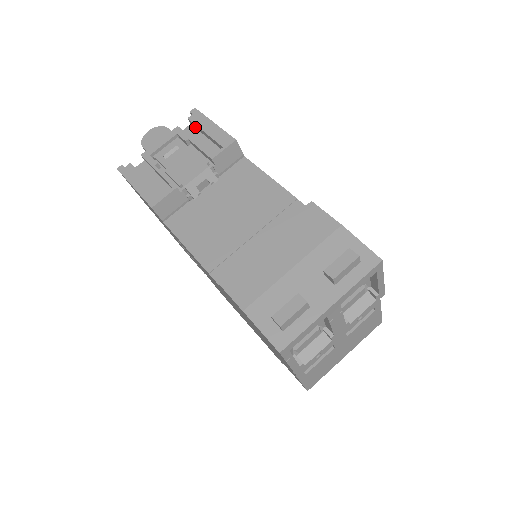
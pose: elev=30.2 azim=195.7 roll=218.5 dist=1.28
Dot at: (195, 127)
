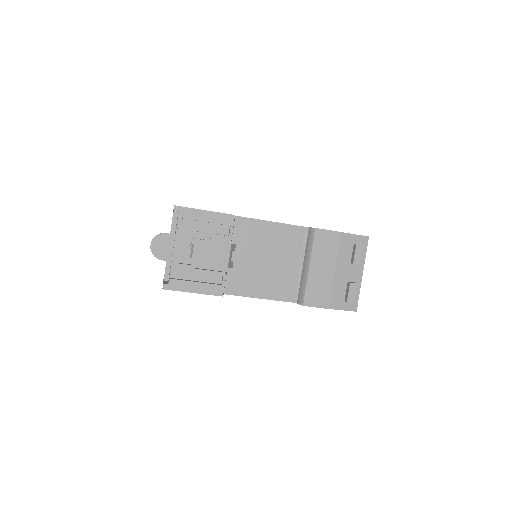
Dot at: (186, 219)
